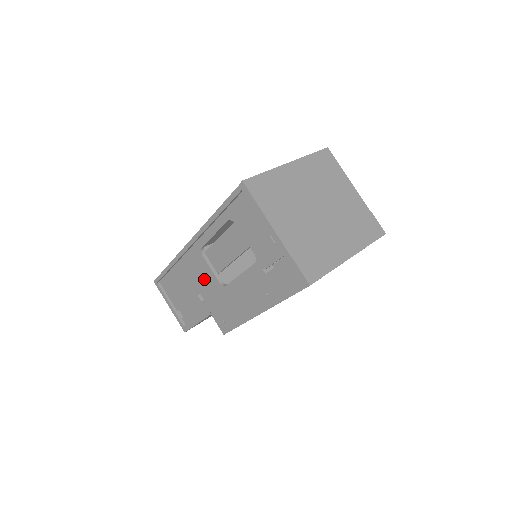
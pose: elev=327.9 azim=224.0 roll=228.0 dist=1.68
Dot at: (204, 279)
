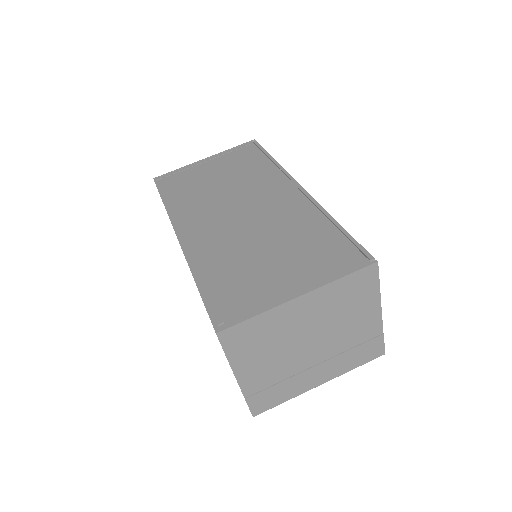
Dot at: occluded
